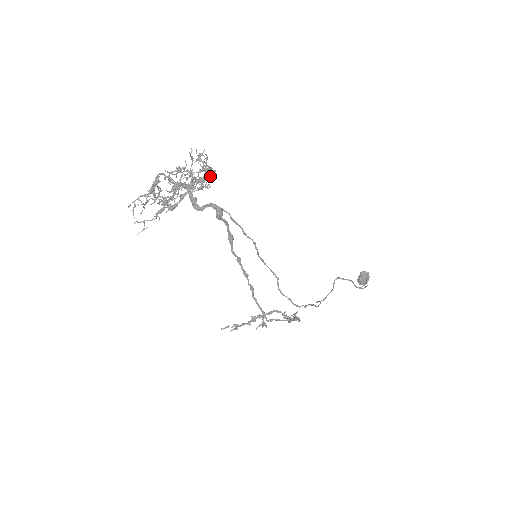
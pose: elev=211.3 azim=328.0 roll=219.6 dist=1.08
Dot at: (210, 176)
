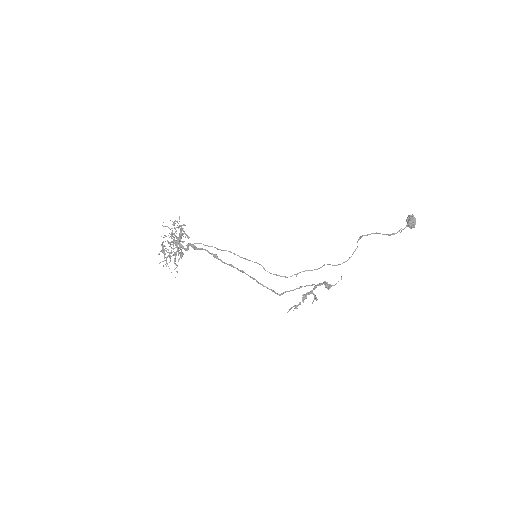
Dot at: (182, 230)
